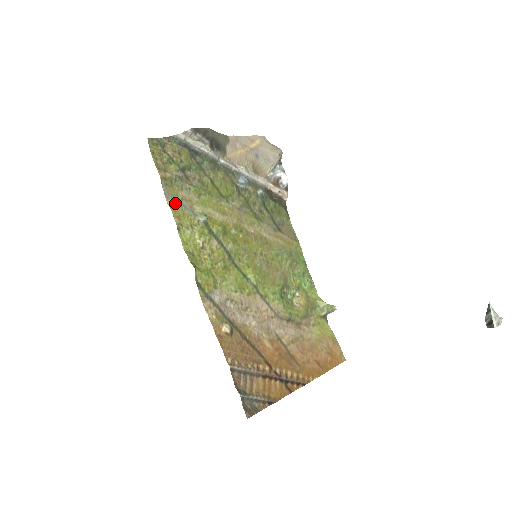
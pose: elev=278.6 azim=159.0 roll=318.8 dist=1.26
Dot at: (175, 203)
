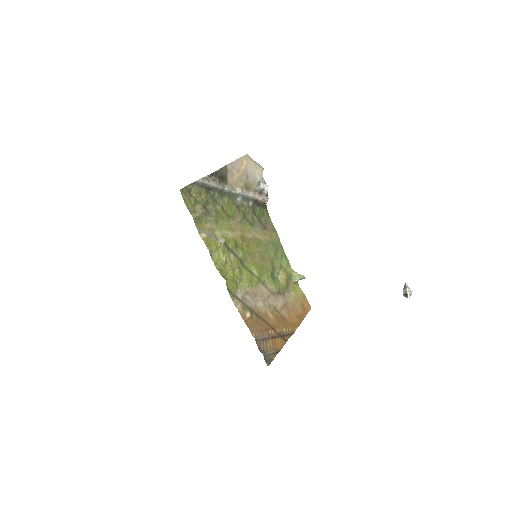
Dot at: (205, 235)
